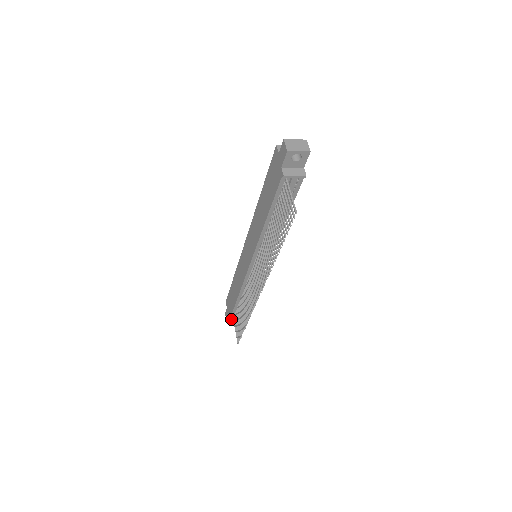
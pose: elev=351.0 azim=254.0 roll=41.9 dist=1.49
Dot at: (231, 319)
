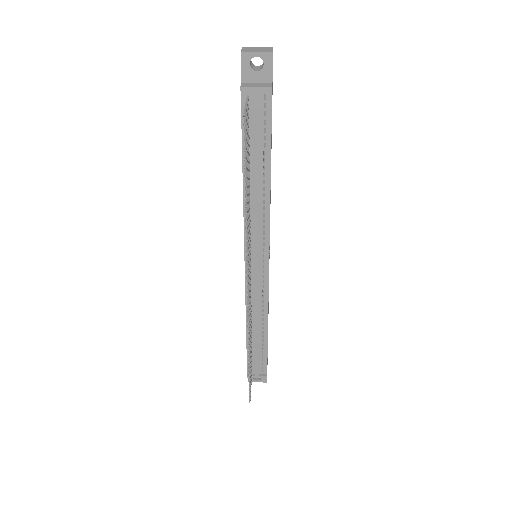
Dot at: occluded
